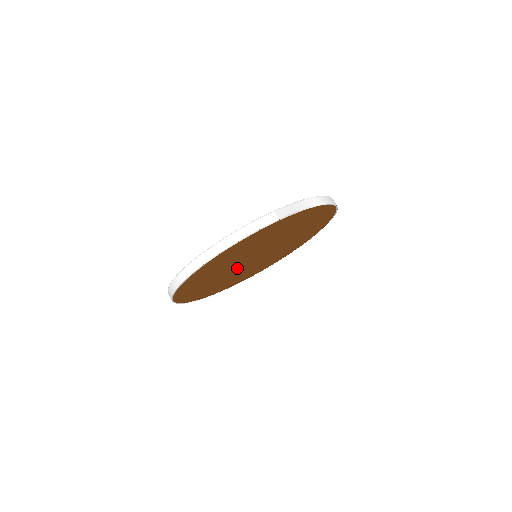
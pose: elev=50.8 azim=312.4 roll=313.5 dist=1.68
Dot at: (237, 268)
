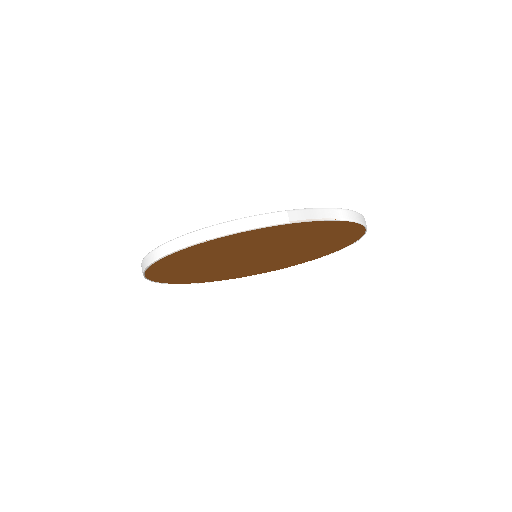
Dot at: (230, 263)
